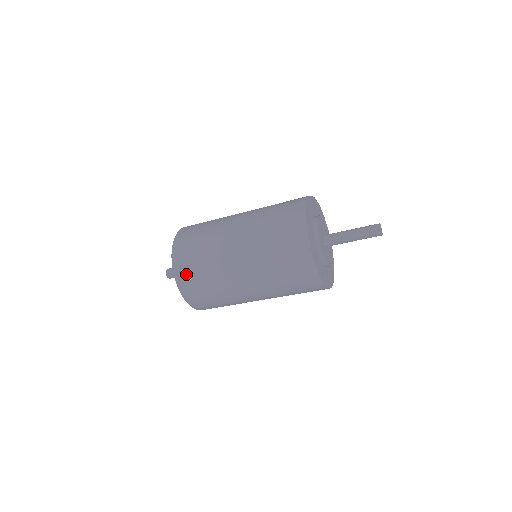
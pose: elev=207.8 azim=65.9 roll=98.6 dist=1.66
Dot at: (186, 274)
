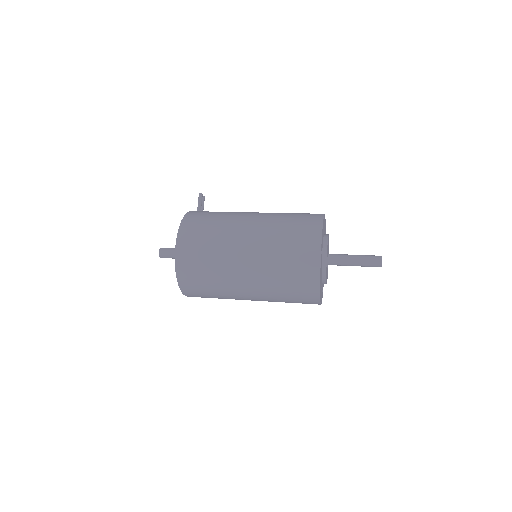
Dot at: occluded
